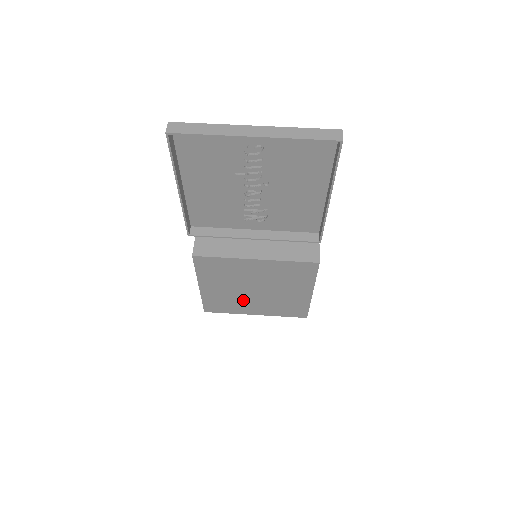
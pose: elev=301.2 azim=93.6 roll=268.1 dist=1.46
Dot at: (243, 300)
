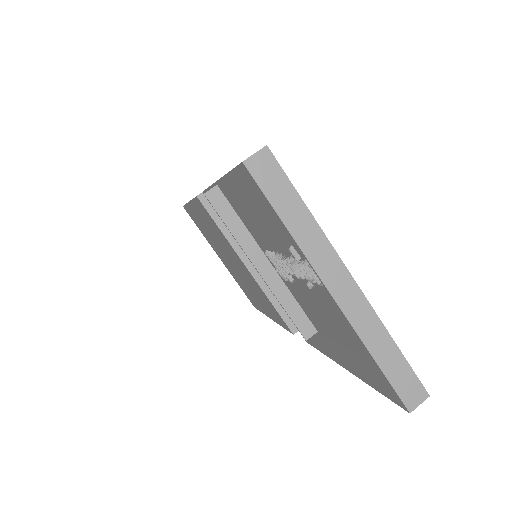
Dot at: (217, 247)
